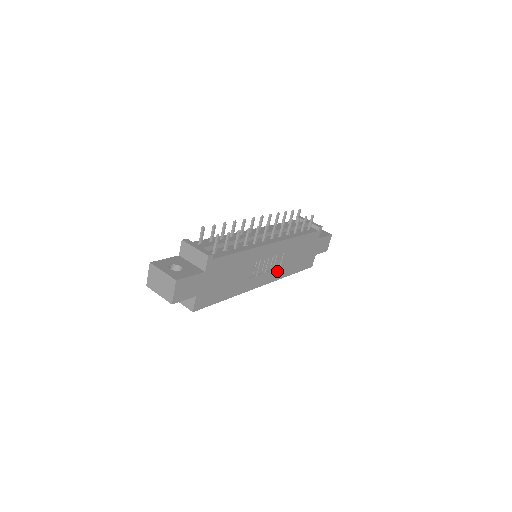
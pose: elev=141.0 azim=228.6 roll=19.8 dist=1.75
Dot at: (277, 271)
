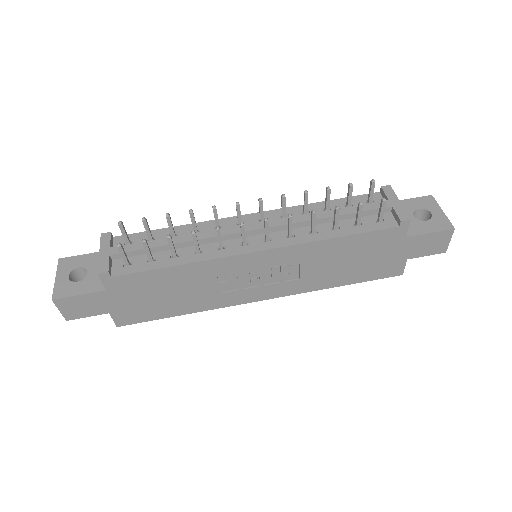
Dot at: (295, 283)
